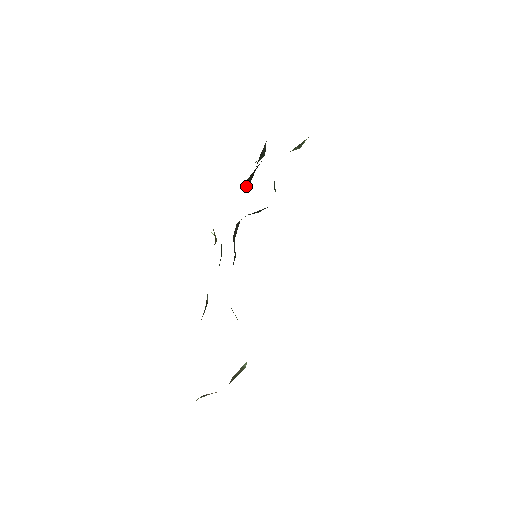
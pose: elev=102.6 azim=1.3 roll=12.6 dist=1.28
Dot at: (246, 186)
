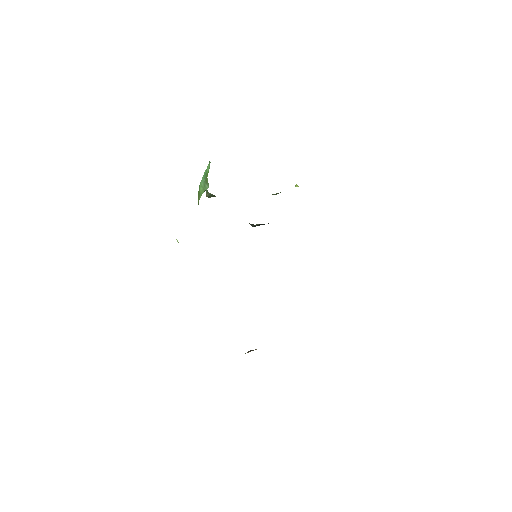
Dot at: occluded
